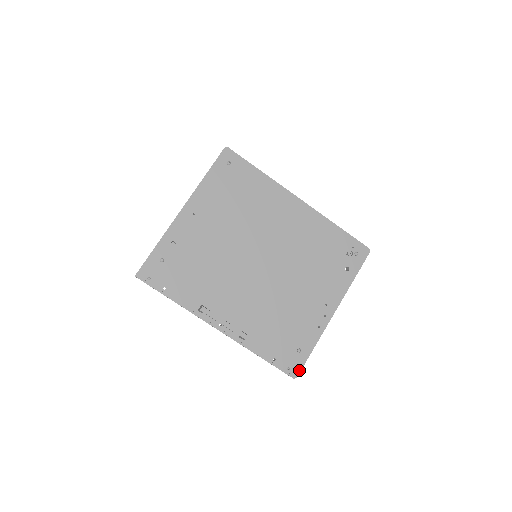
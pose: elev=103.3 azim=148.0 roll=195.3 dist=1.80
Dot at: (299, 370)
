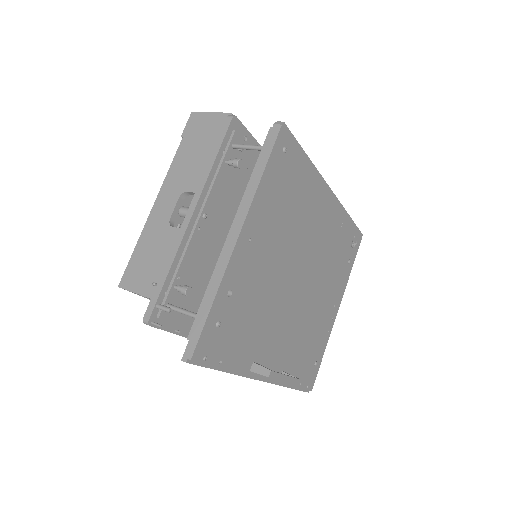
Dot at: occluded
